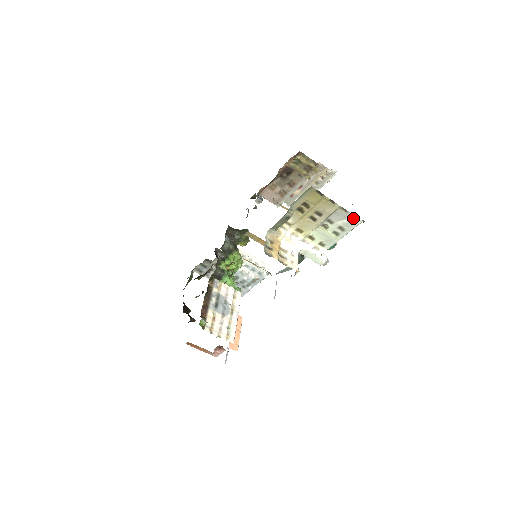
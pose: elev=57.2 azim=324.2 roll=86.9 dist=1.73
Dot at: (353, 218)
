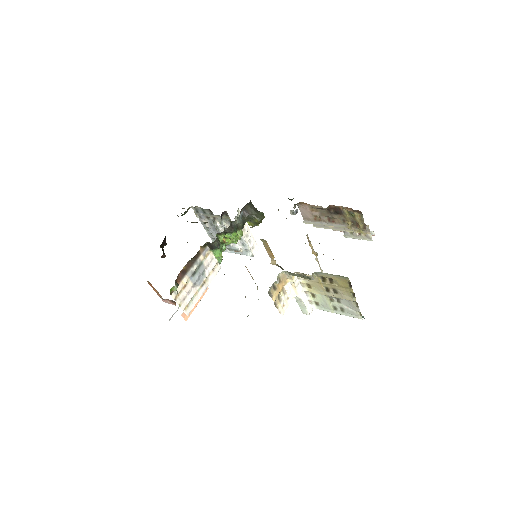
Dot at: (358, 313)
